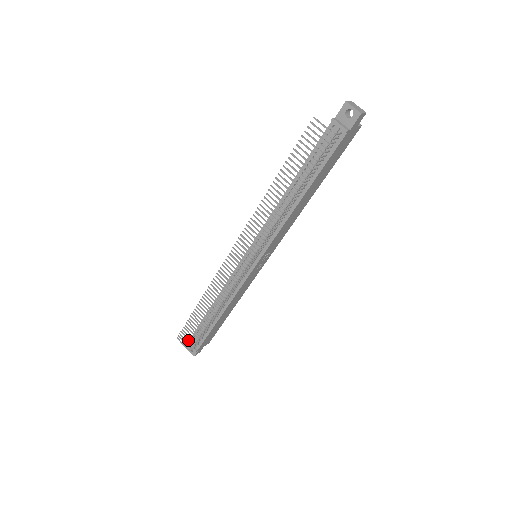
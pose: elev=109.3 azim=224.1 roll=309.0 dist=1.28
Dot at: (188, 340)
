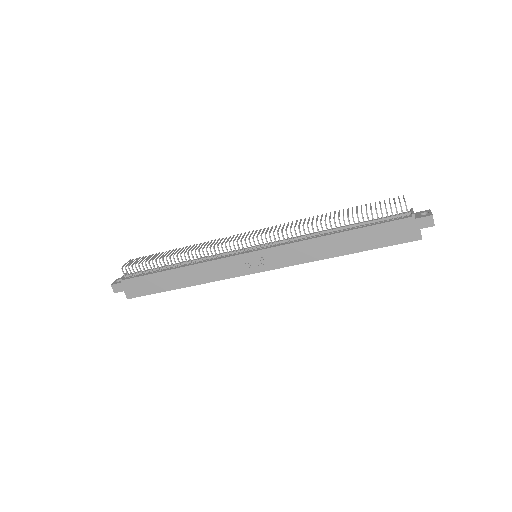
Dot at: (135, 262)
